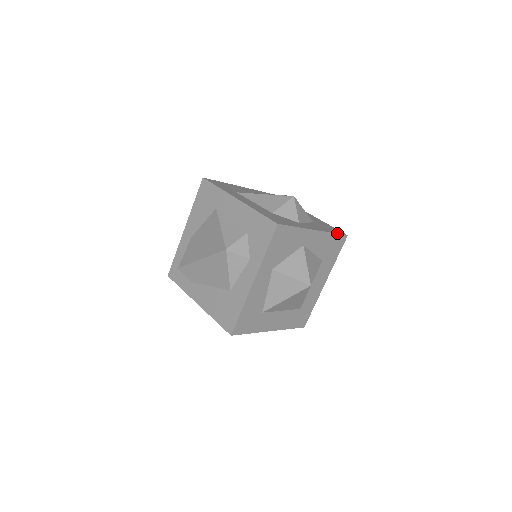
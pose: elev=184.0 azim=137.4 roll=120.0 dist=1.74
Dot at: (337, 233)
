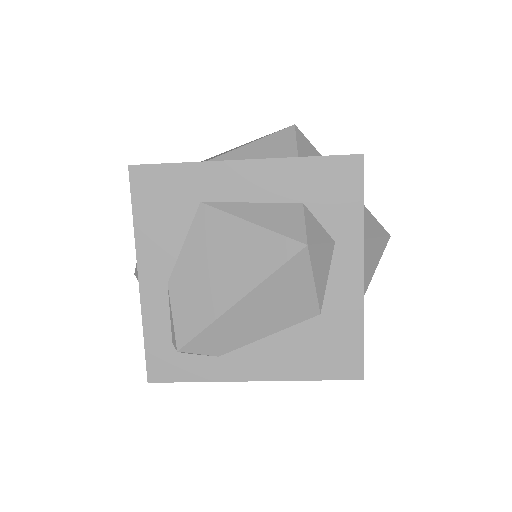
Dot at: occluded
